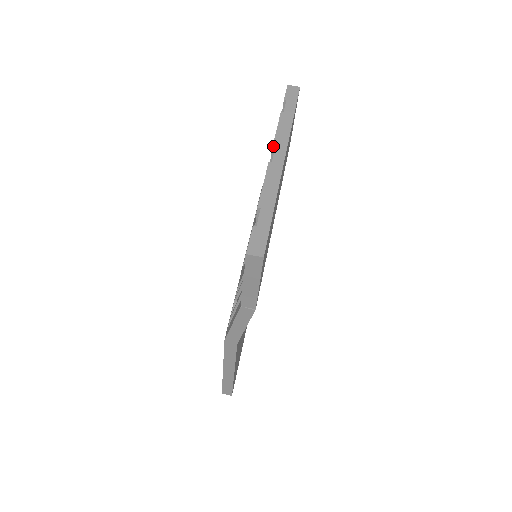
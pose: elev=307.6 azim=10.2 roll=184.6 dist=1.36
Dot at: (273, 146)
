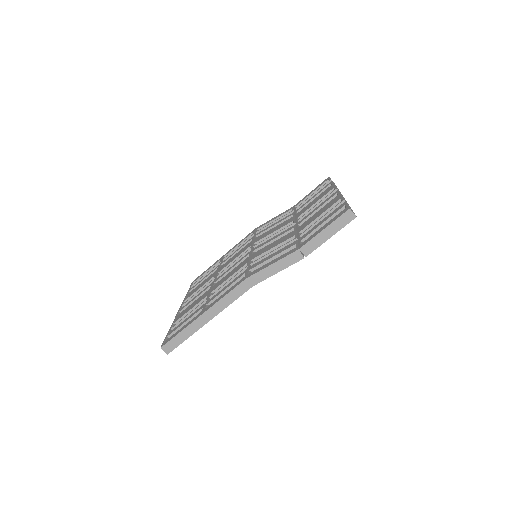
Dot at: occluded
